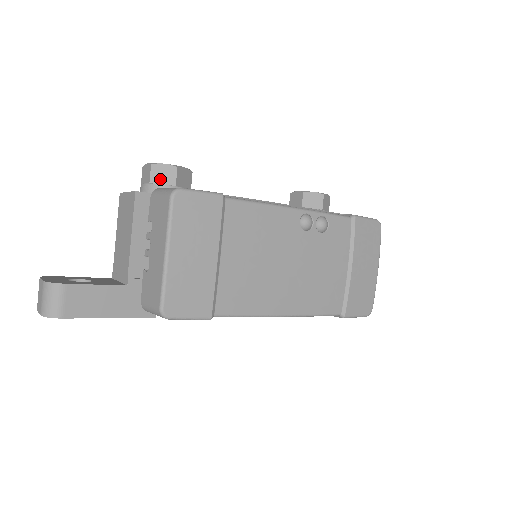
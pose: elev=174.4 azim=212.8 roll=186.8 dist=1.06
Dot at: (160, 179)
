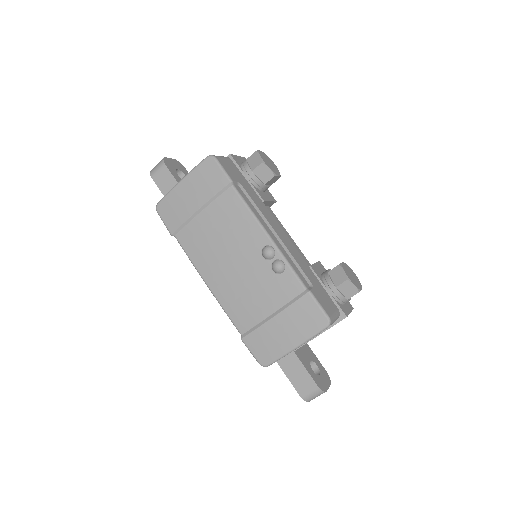
Dot at: (251, 161)
